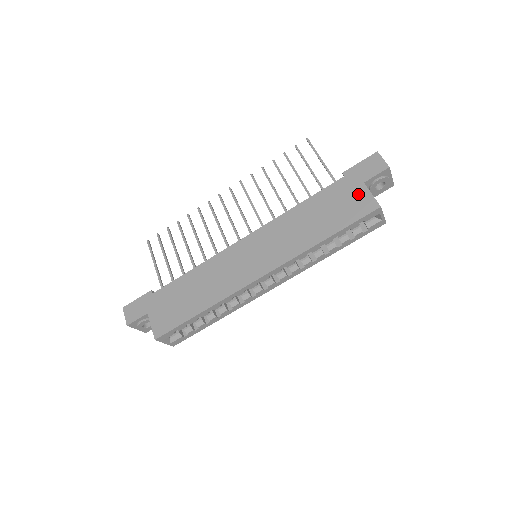
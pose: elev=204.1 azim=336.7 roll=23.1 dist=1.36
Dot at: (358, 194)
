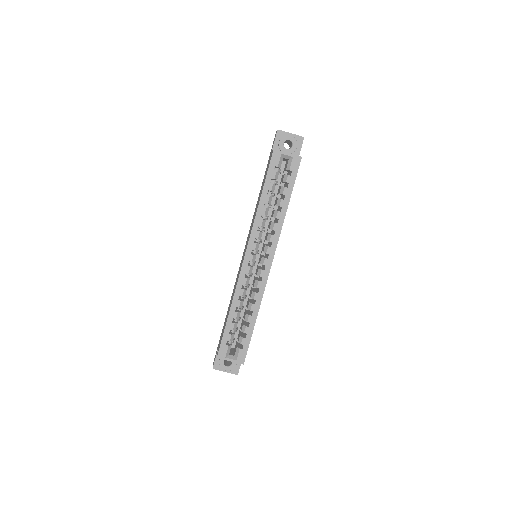
Dot at: (269, 159)
